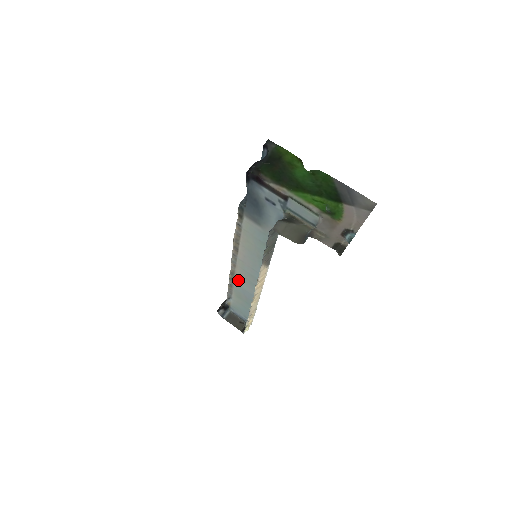
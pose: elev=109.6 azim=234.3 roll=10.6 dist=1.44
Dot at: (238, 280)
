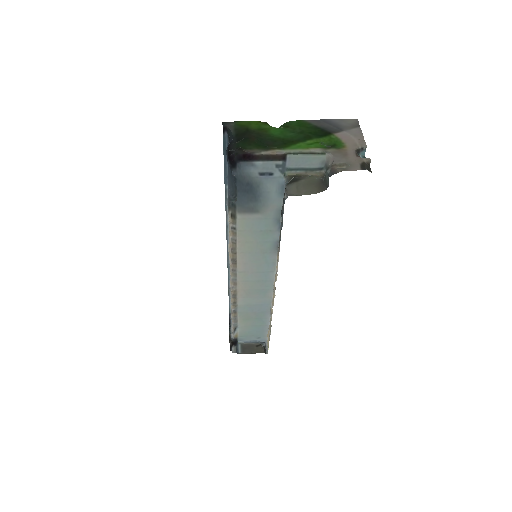
Dot at: (242, 299)
